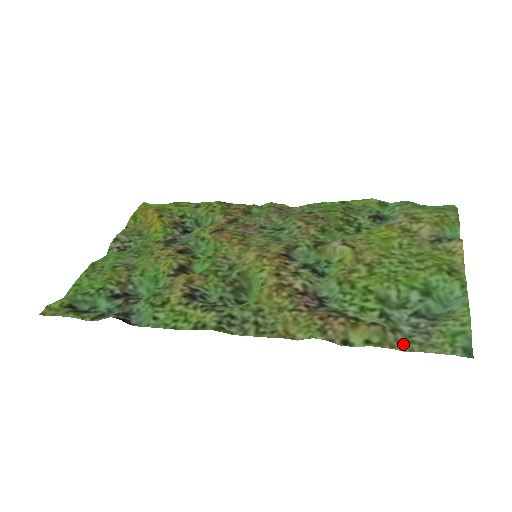
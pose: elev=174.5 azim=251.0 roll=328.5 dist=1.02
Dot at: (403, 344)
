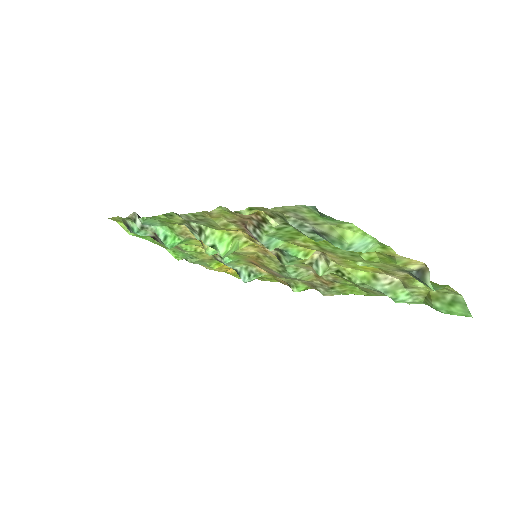
Dot at: (274, 210)
